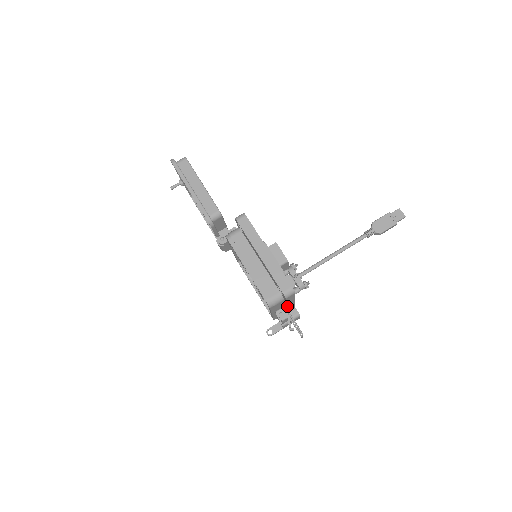
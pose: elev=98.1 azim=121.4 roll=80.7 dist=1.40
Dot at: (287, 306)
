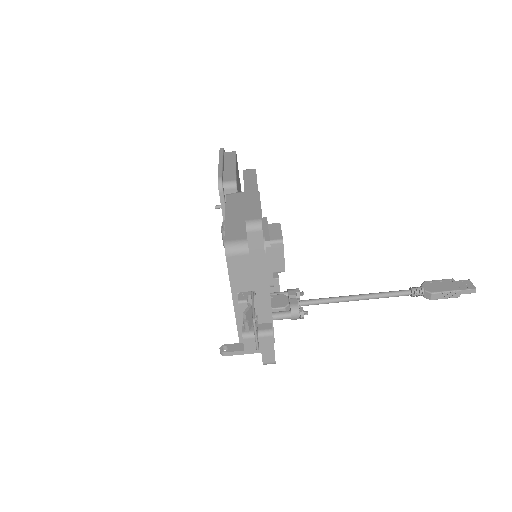
Dot at: (254, 286)
